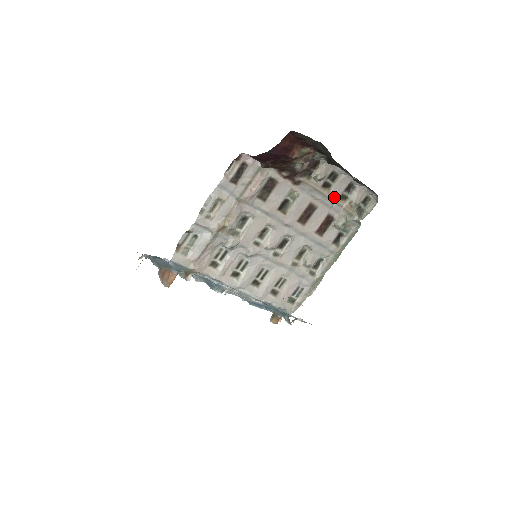
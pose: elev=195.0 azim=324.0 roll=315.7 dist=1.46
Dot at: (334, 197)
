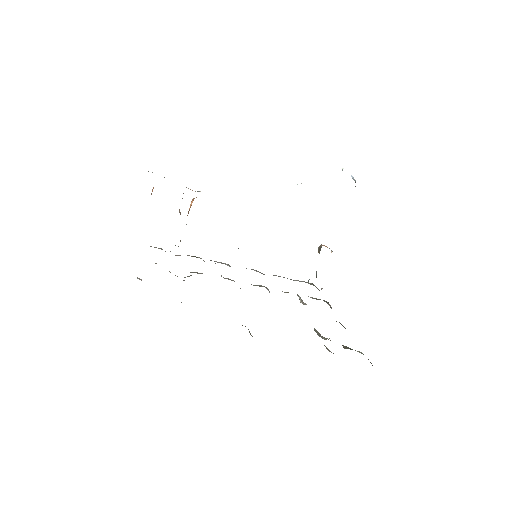
Dot at: occluded
